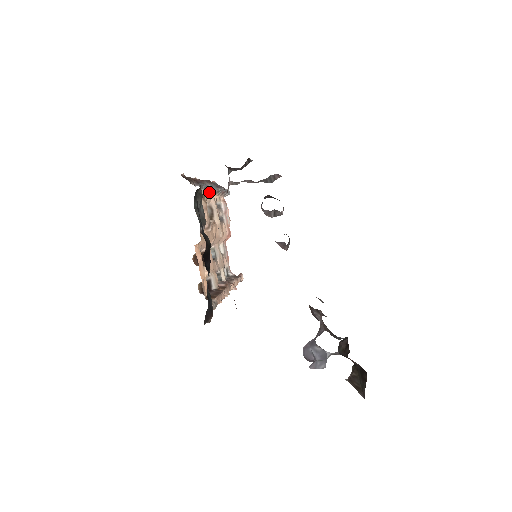
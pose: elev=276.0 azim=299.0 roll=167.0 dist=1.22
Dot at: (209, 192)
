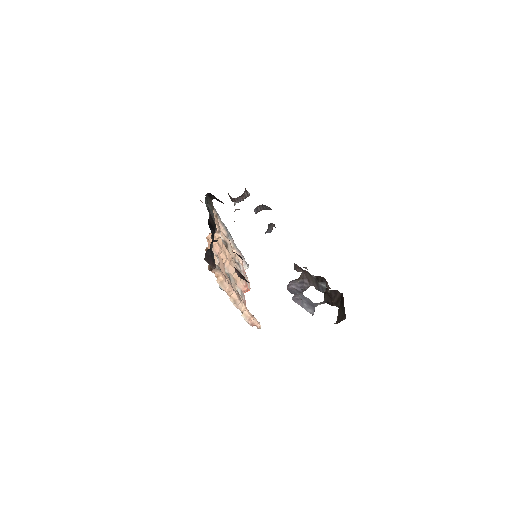
Dot at: (225, 232)
